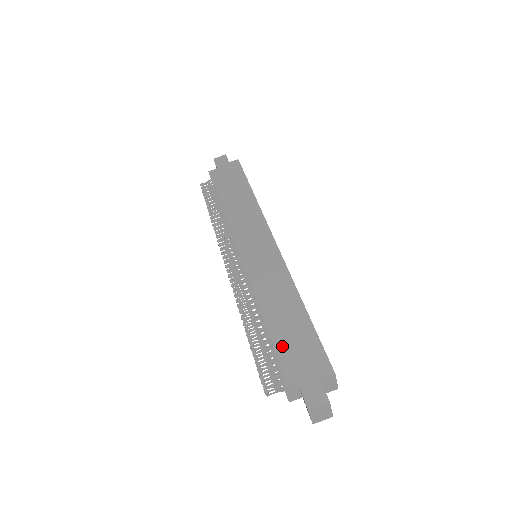
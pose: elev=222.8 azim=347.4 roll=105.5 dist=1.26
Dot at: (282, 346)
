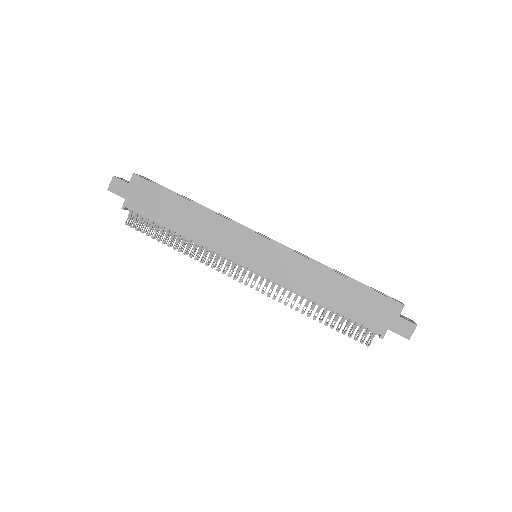
Dot at: (355, 315)
